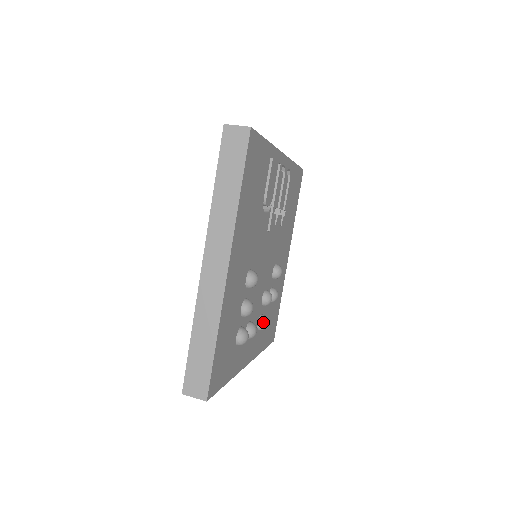
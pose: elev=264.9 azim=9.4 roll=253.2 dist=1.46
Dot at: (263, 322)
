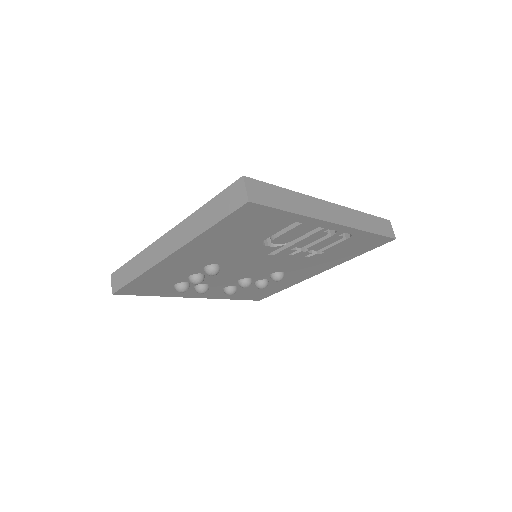
Dot at: (228, 291)
